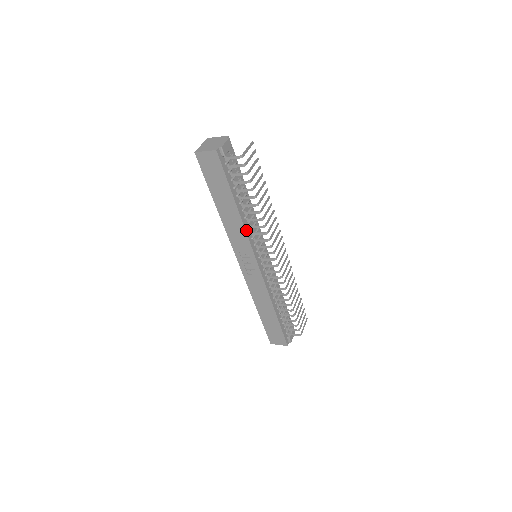
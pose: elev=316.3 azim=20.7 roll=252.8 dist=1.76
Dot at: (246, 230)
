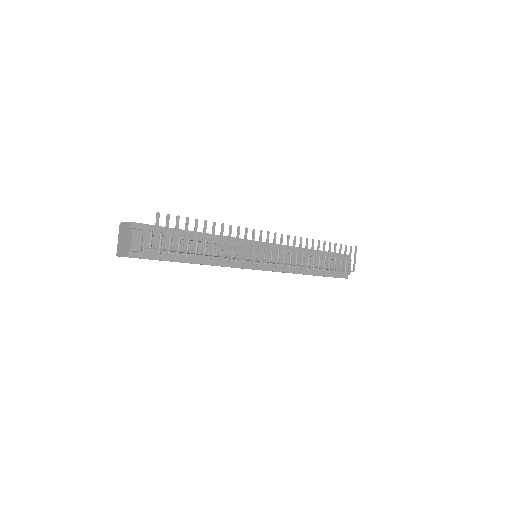
Dot at: (222, 265)
